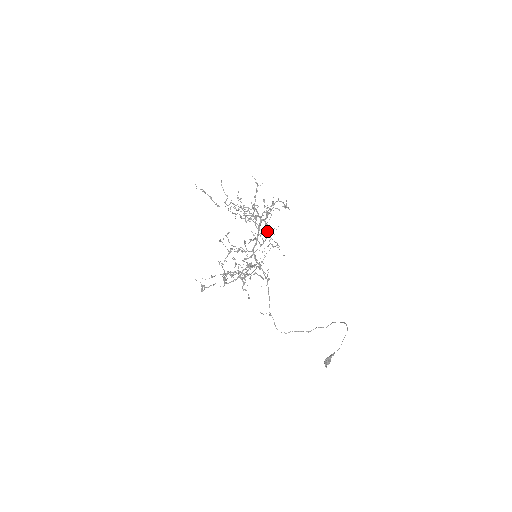
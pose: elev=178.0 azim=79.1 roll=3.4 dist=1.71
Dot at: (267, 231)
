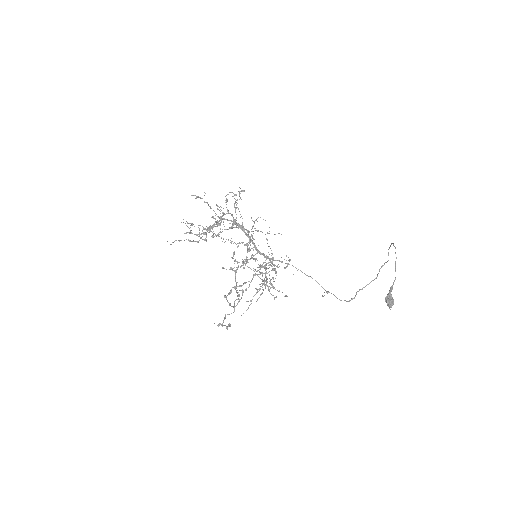
Dot at: occluded
